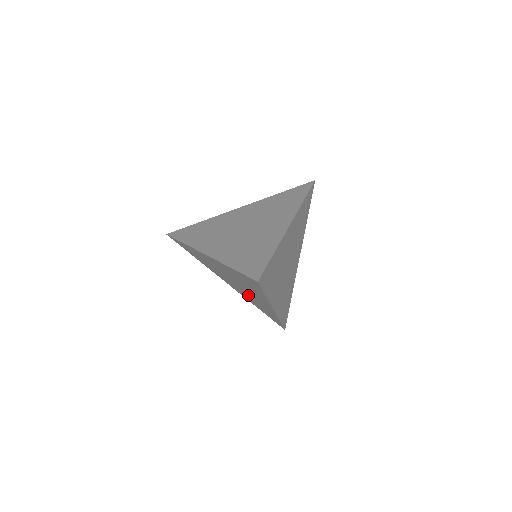
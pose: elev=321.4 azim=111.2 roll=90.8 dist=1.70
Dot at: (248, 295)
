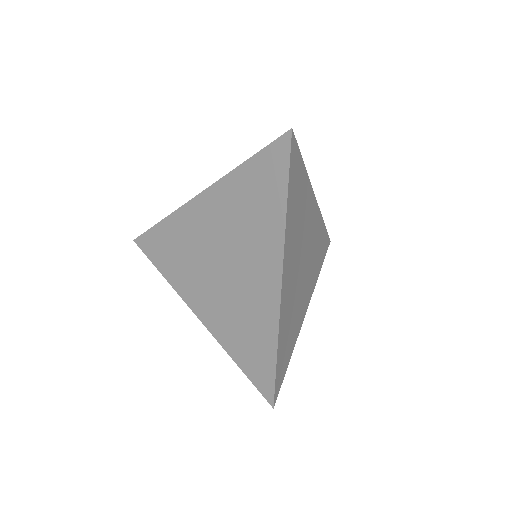
Dot at: (234, 296)
